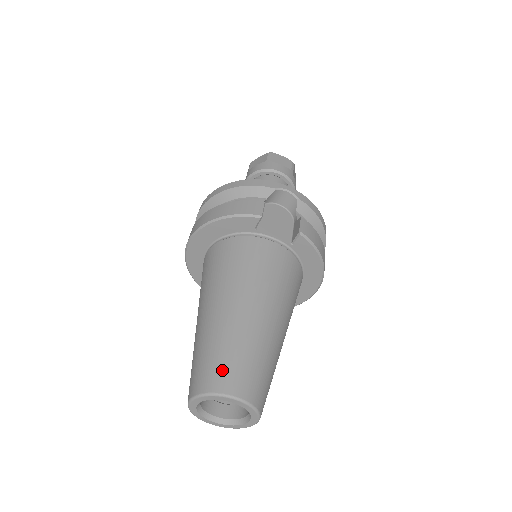
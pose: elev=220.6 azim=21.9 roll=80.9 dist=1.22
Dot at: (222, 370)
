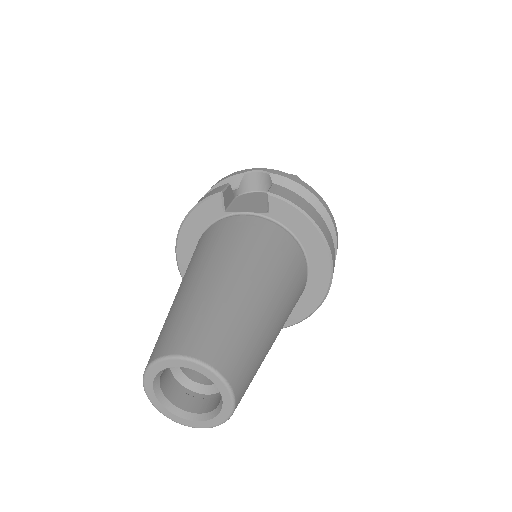
Dot at: (169, 334)
